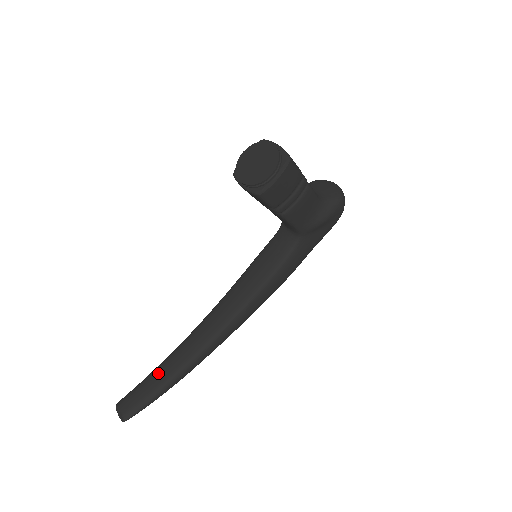
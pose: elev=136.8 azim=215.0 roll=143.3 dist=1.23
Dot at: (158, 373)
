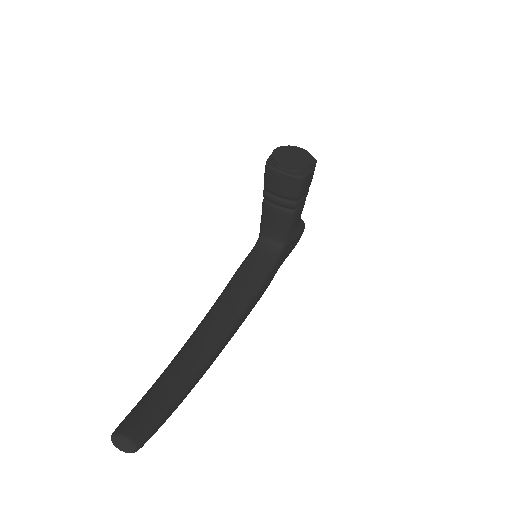
Dot at: (165, 385)
